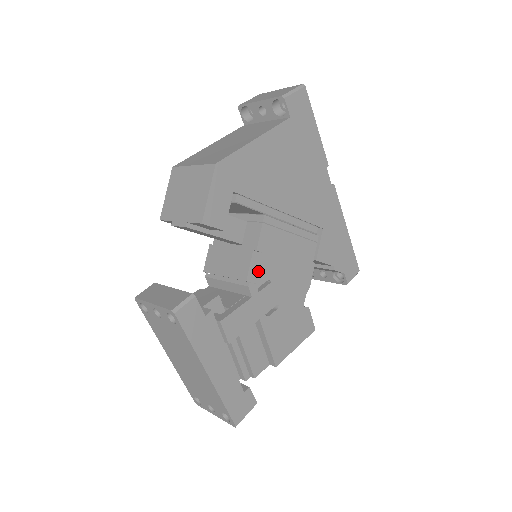
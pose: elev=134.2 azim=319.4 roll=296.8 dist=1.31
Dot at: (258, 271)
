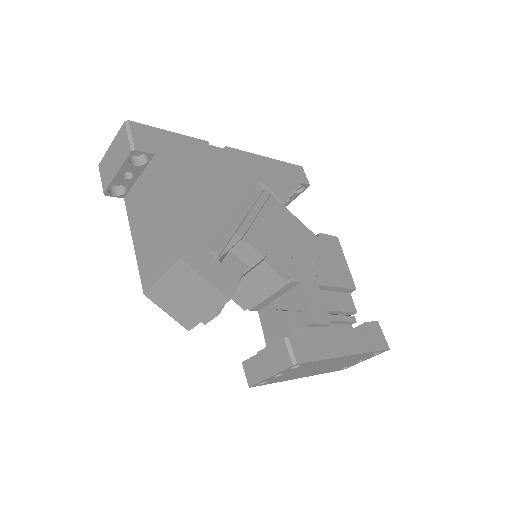
Dot at: (281, 265)
